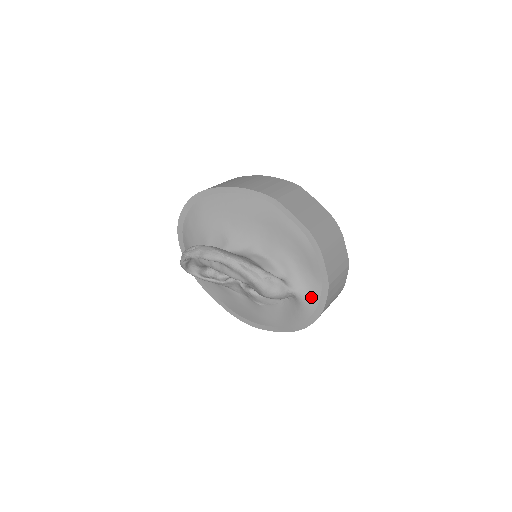
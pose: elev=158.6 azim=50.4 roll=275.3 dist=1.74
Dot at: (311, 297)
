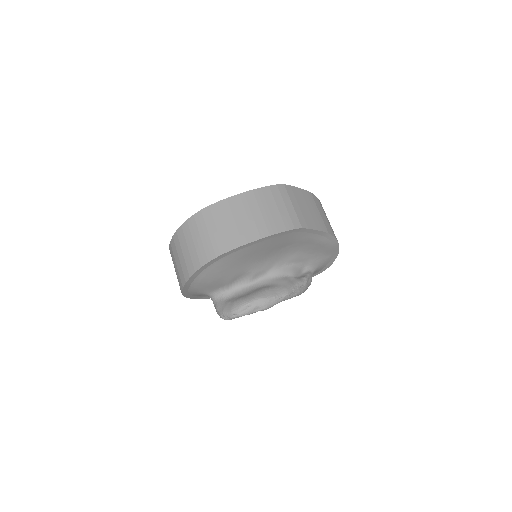
Dot at: (323, 265)
